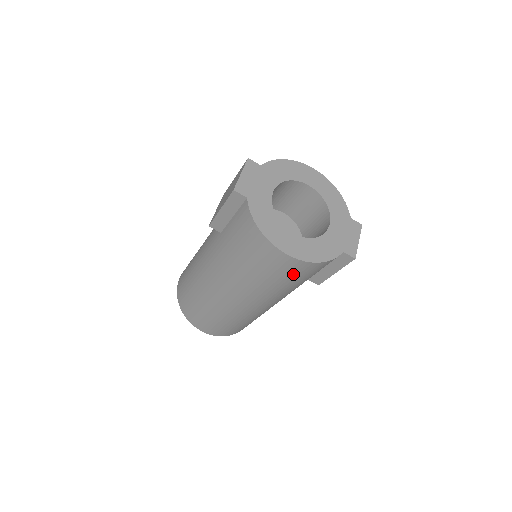
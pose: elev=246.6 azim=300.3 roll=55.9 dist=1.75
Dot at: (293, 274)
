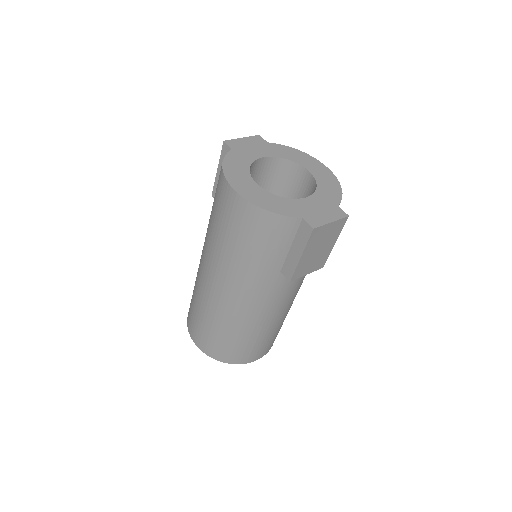
Dot at: (244, 227)
